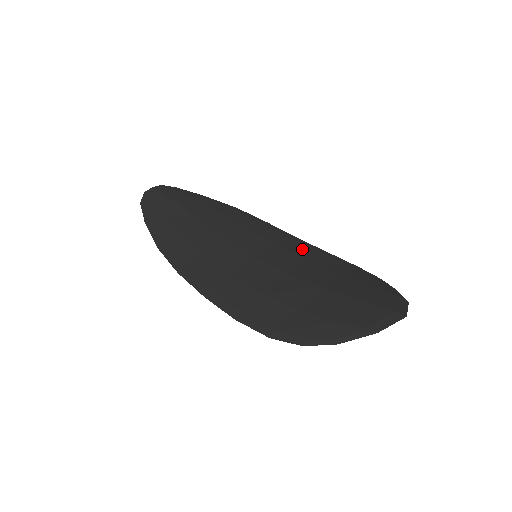
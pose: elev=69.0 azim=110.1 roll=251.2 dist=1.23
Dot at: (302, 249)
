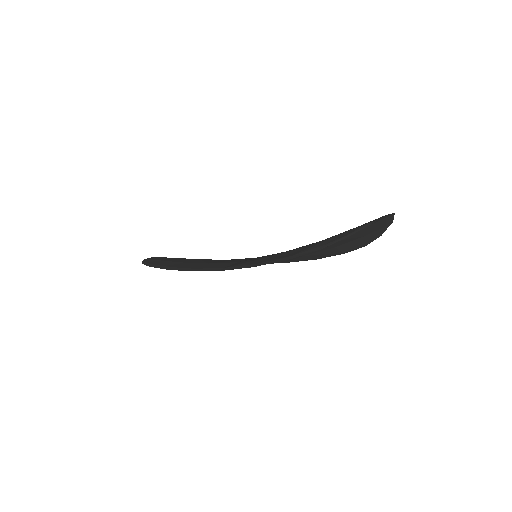
Dot at: occluded
